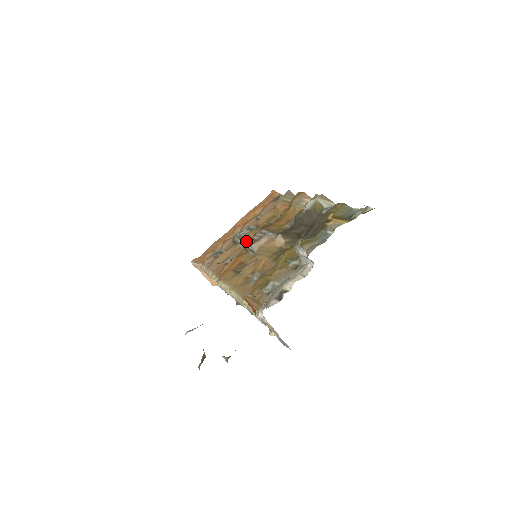
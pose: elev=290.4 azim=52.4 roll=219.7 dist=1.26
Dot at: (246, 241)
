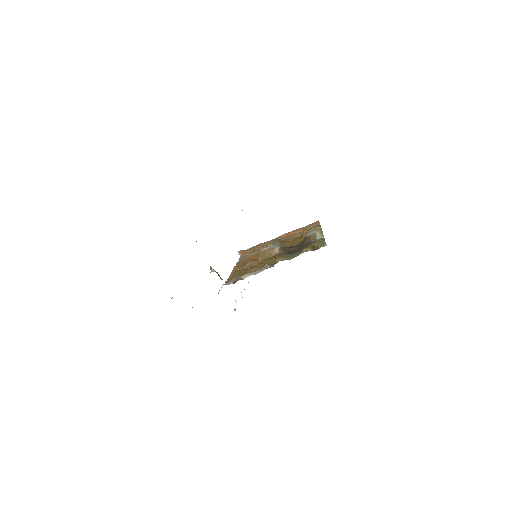
Dot at: occluded
